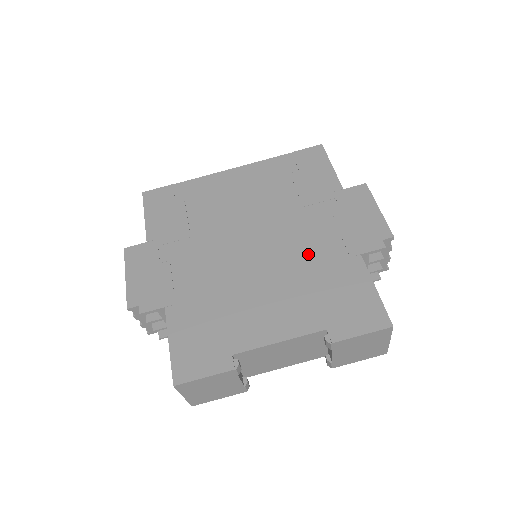
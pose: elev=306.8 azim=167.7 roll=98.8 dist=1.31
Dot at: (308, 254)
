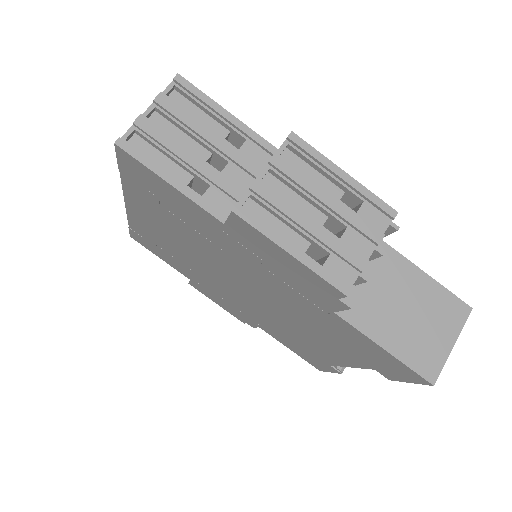
Dot at: (289, 305)
